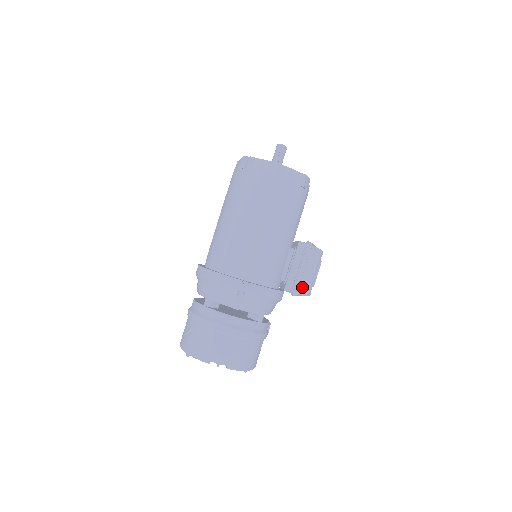
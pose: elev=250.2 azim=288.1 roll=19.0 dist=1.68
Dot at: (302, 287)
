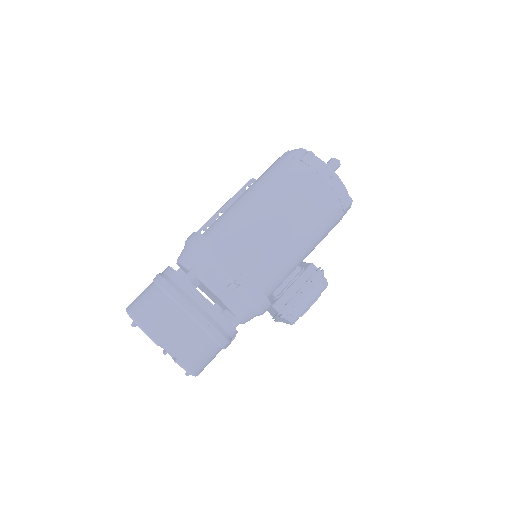
Dot at: (293, 311)
